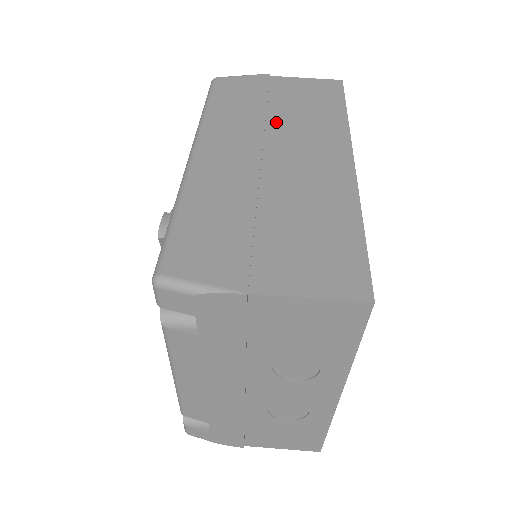
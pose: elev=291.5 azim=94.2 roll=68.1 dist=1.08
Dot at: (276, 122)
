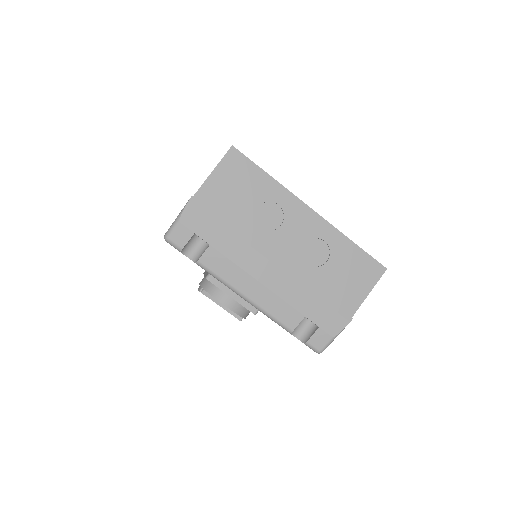
Dot at: occluded
